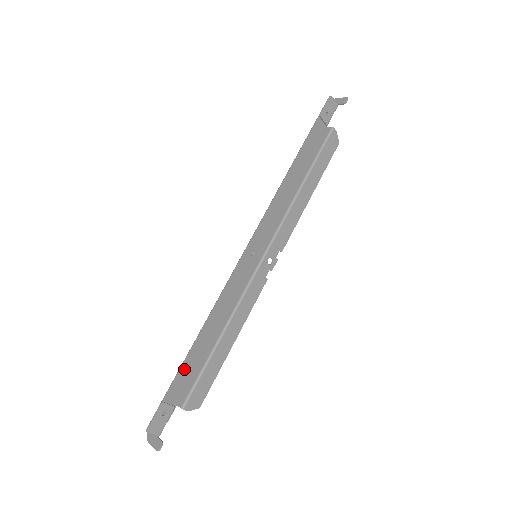
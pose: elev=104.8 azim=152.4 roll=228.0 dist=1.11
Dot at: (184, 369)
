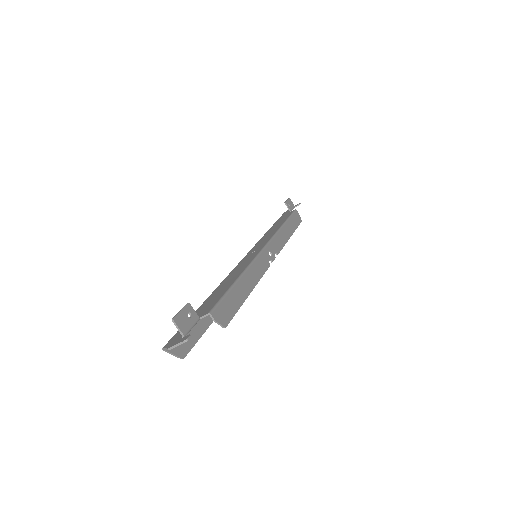
Dot at: (202, 306)
